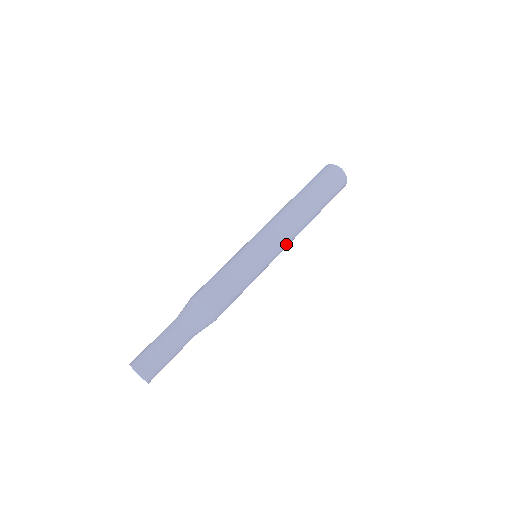
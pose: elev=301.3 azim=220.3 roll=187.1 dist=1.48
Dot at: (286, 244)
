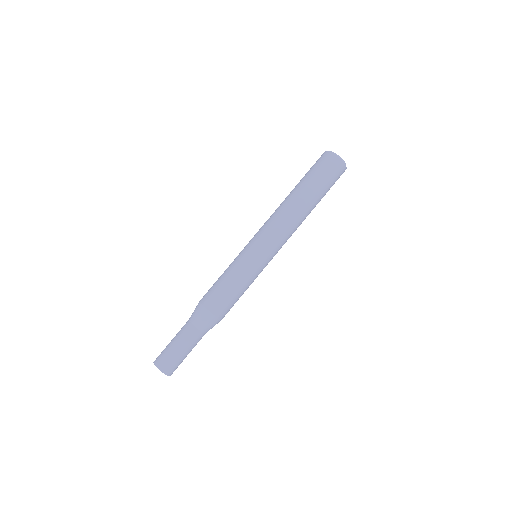
Dot at: occluded
